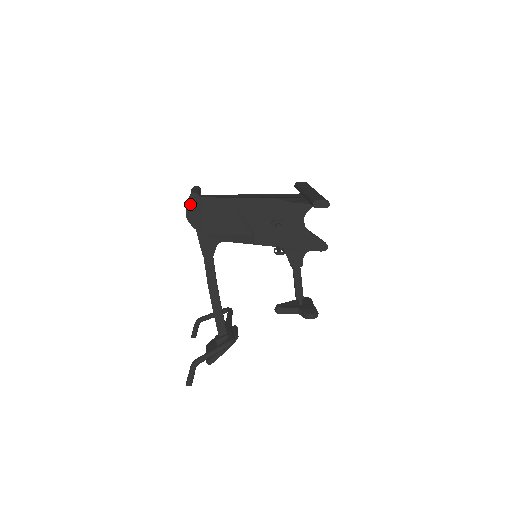
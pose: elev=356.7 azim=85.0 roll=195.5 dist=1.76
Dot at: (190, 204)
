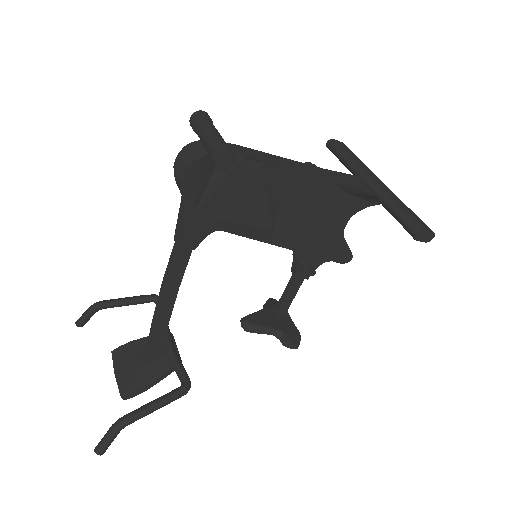
Dot at: (199, 159)
